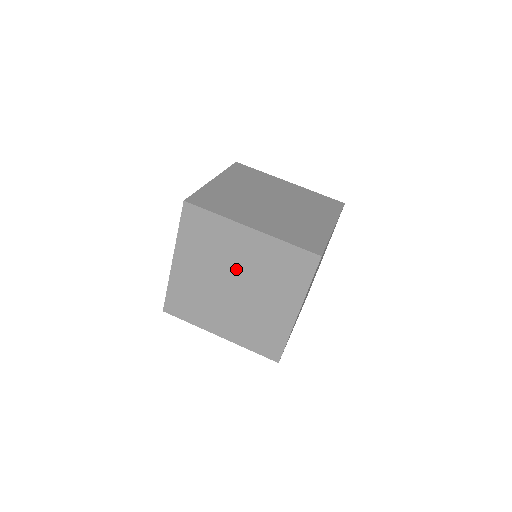
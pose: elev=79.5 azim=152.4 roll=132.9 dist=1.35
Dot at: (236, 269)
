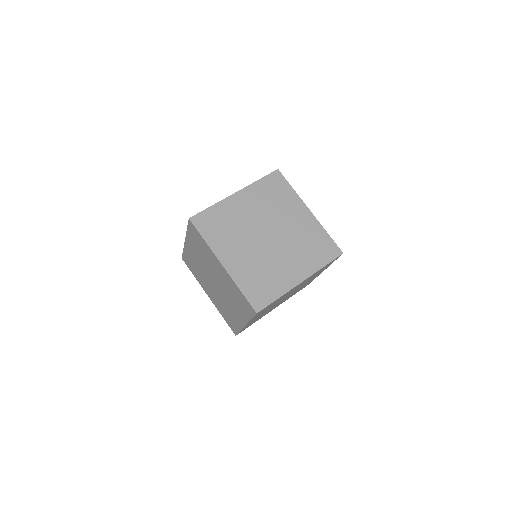
Dot at: (256, 224)
